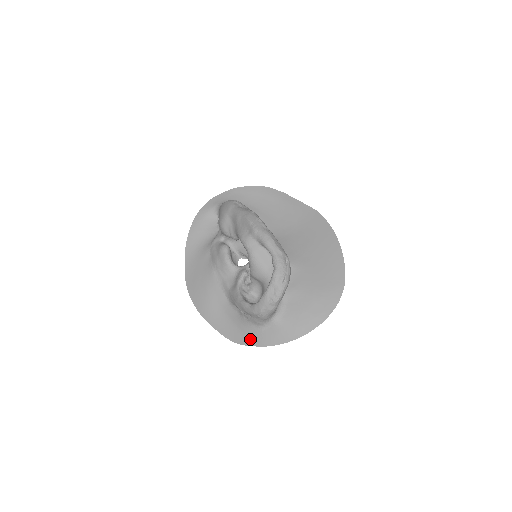
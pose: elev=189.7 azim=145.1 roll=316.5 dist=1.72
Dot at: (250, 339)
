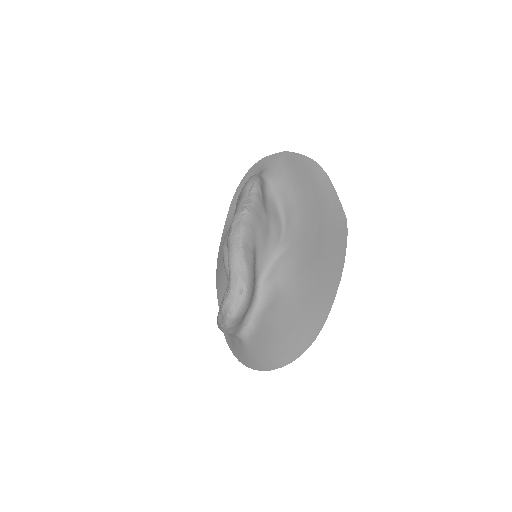
Dot at: (230, 340)
